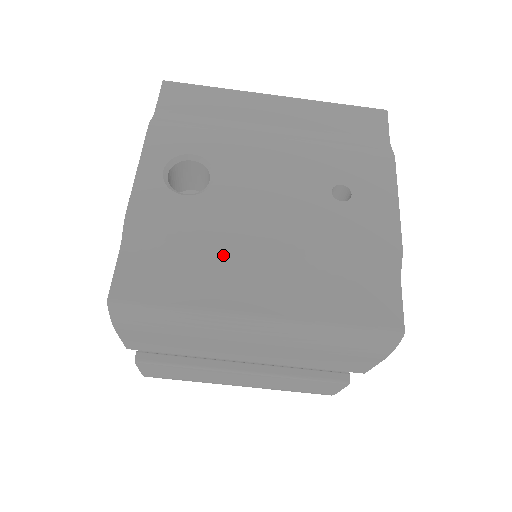
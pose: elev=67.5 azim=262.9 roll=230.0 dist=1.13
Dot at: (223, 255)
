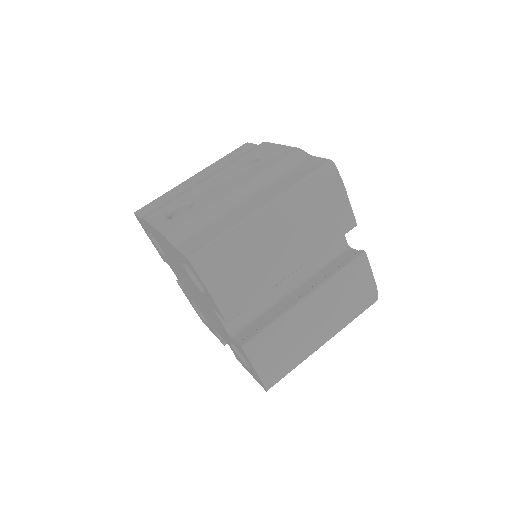
Dot at: (225, 211)
